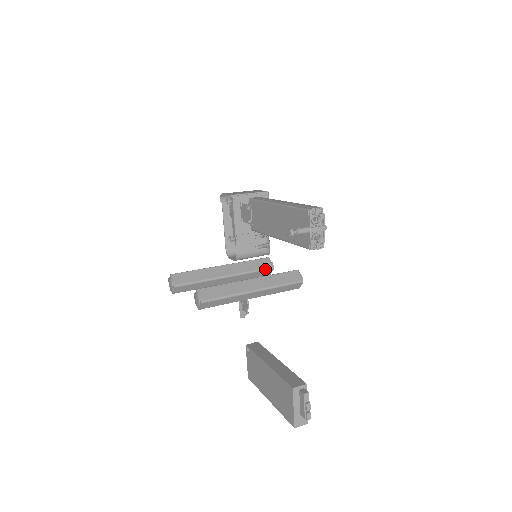
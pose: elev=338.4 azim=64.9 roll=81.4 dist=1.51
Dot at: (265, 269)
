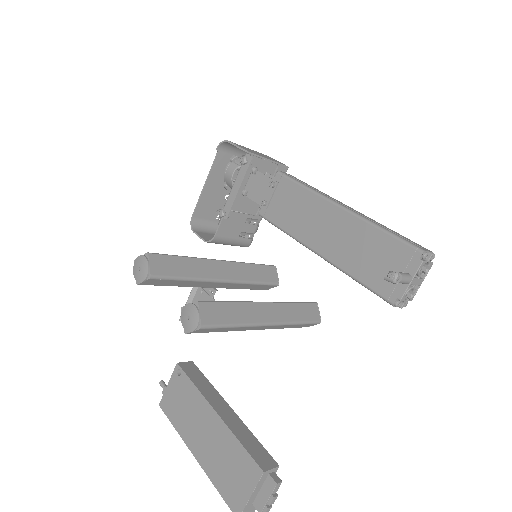
Dot at: (270, 283)
